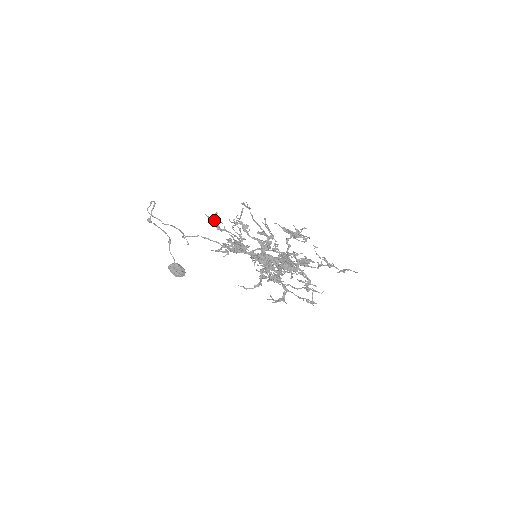
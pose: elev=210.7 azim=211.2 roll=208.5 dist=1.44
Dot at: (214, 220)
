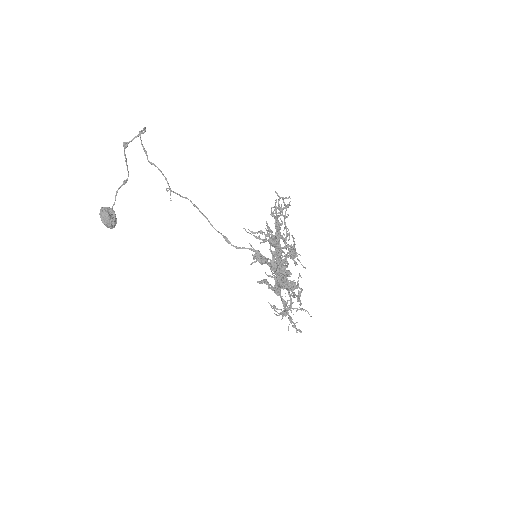
Dot at: (276, 201)
